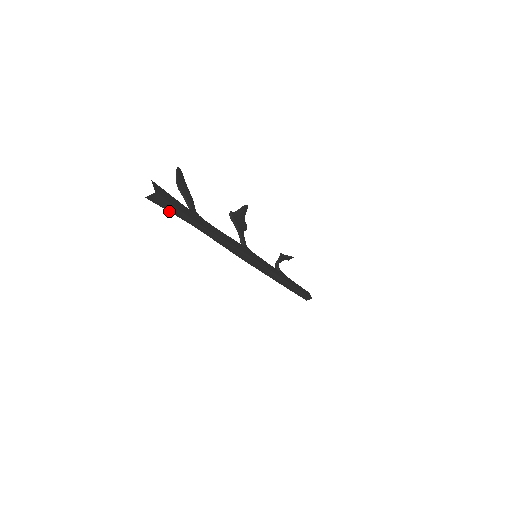
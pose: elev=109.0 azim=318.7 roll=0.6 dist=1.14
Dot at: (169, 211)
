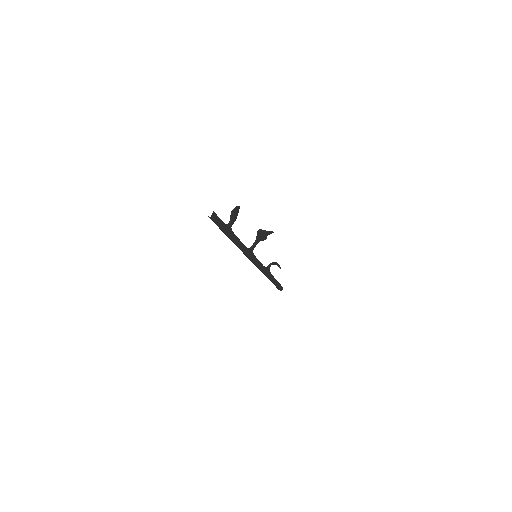
Dot at: occluded
